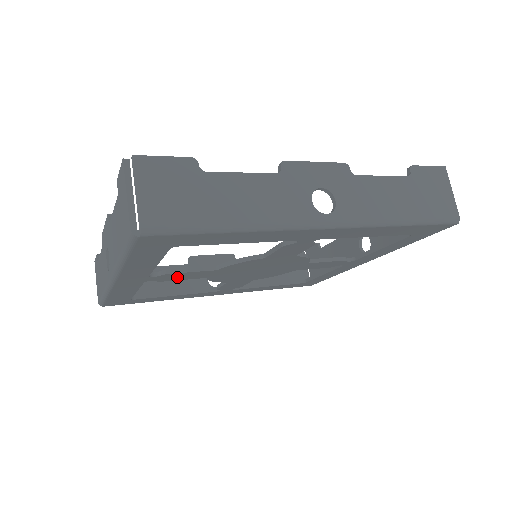
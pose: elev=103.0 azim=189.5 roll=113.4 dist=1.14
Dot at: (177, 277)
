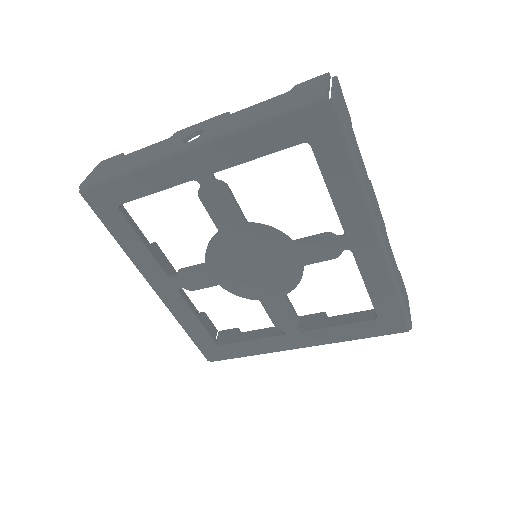
Dot at: (216, 202)
